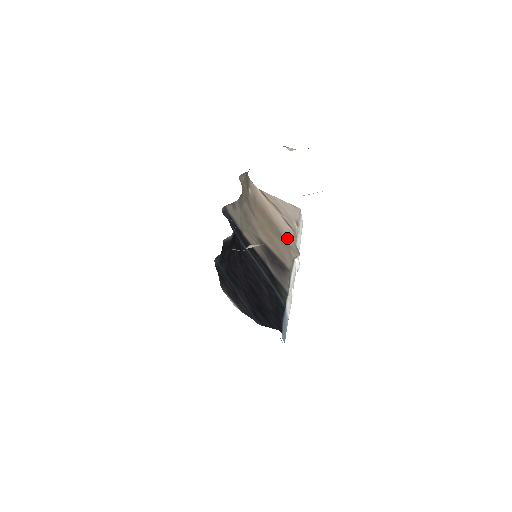
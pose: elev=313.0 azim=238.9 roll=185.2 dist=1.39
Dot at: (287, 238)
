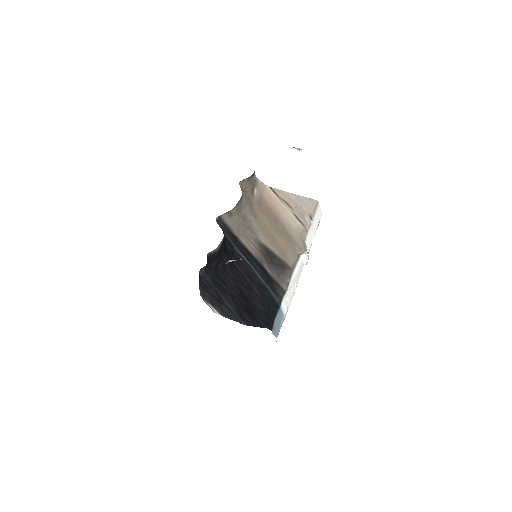
Dot at: (294, 235)
